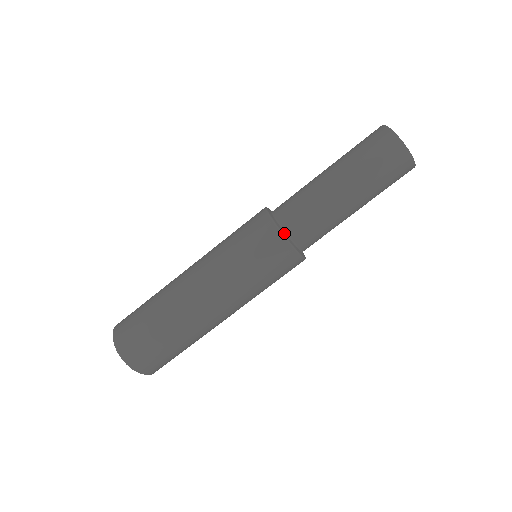
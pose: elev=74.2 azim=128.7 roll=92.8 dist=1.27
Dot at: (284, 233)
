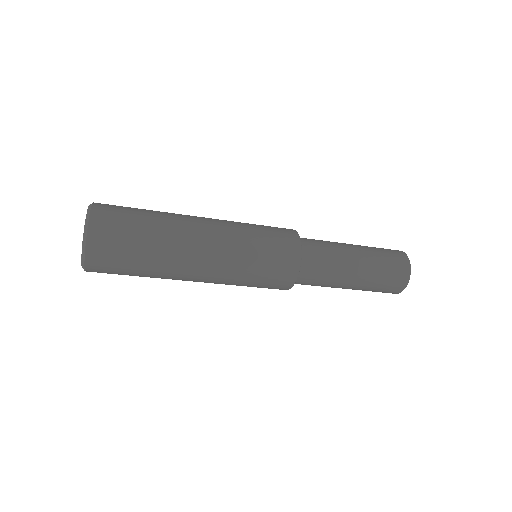
Dot at: (296, 278)
